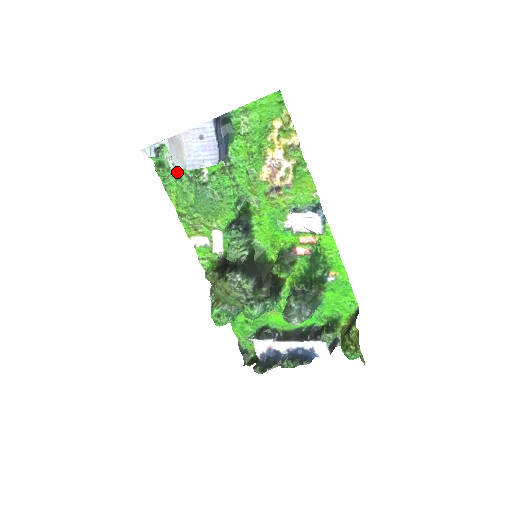
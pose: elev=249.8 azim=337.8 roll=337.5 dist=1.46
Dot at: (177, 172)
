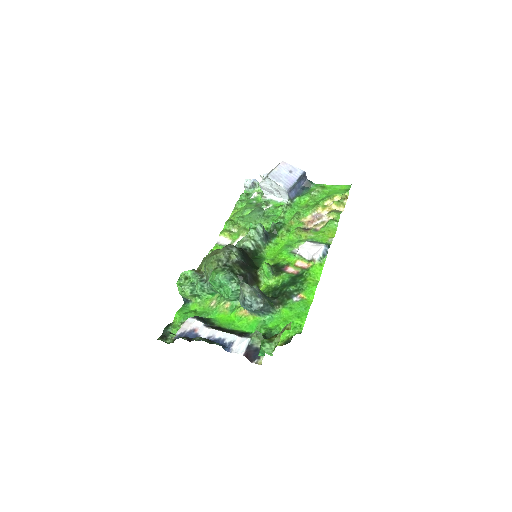
Dot at: (252, 201)
